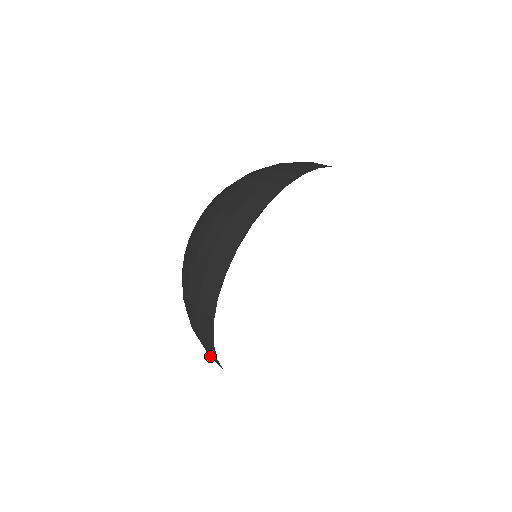
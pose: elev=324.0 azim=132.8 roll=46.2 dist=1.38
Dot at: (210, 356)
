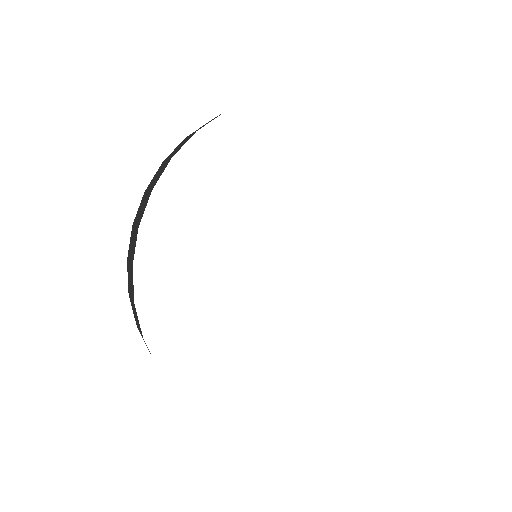
Dot at: (149, 186)
